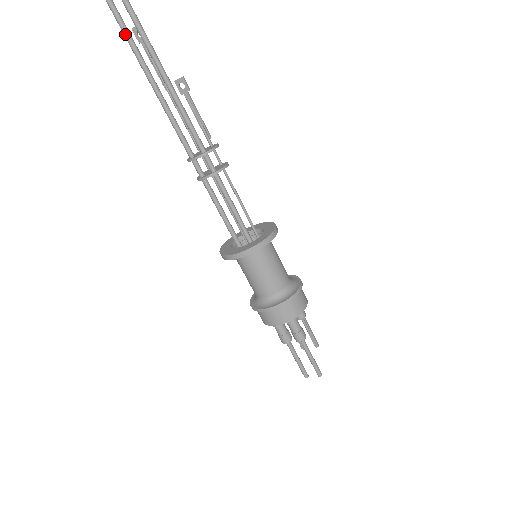
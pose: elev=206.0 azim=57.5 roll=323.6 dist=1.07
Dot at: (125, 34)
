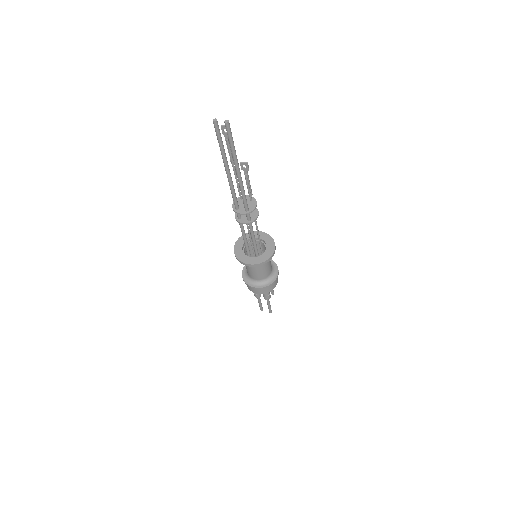
Dot at: (219, 142)
